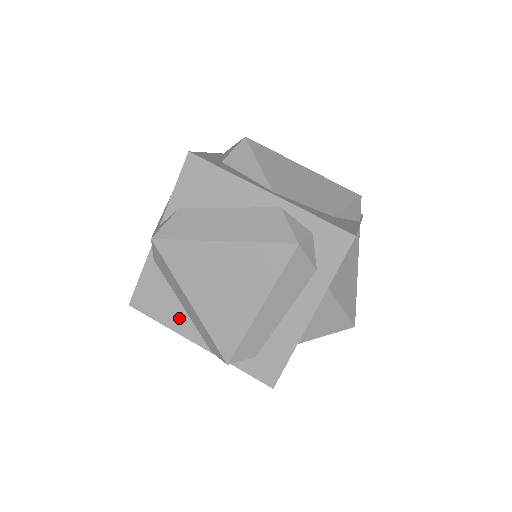
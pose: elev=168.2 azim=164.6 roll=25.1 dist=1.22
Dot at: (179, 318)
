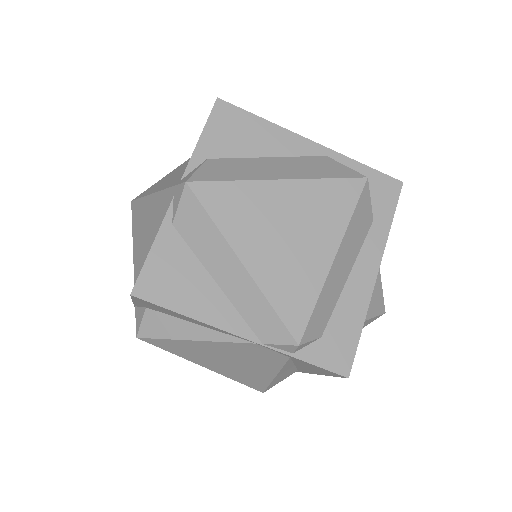
Dot at: (212, 302)
